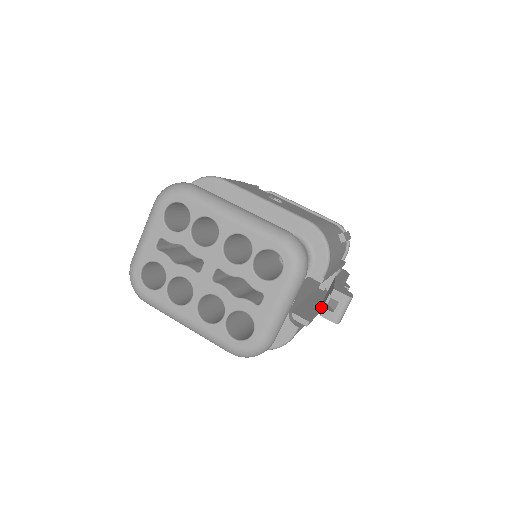
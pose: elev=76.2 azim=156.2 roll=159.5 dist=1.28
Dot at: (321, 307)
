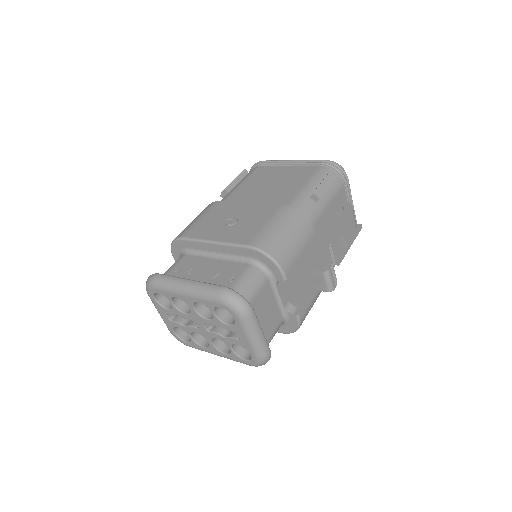
Dot at: occluded
